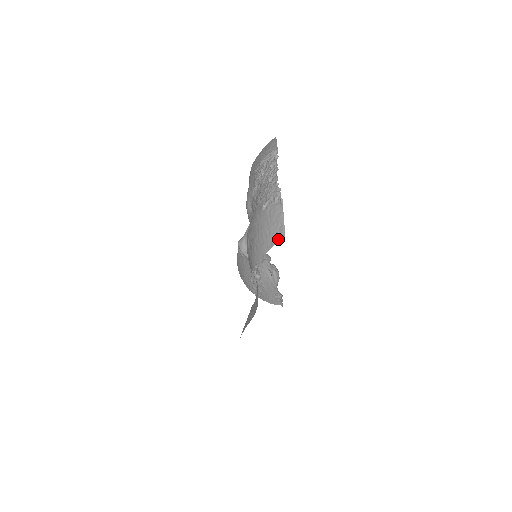
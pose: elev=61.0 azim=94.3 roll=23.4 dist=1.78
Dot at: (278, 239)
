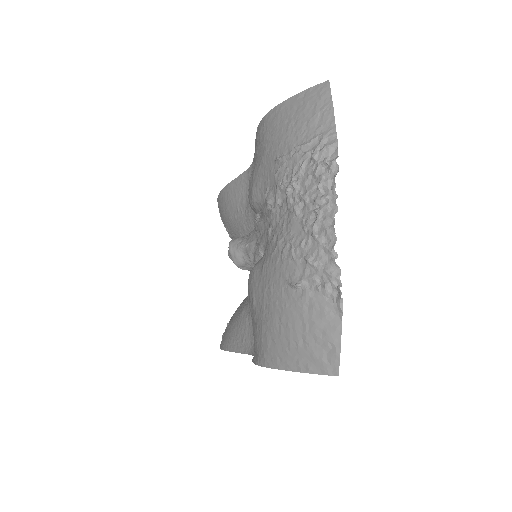
Dot at: (322, 370)
